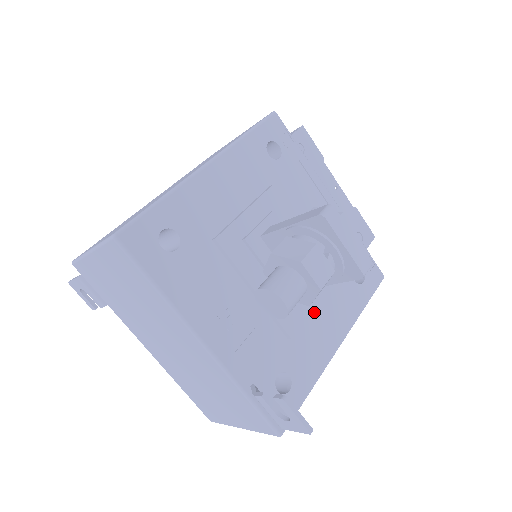
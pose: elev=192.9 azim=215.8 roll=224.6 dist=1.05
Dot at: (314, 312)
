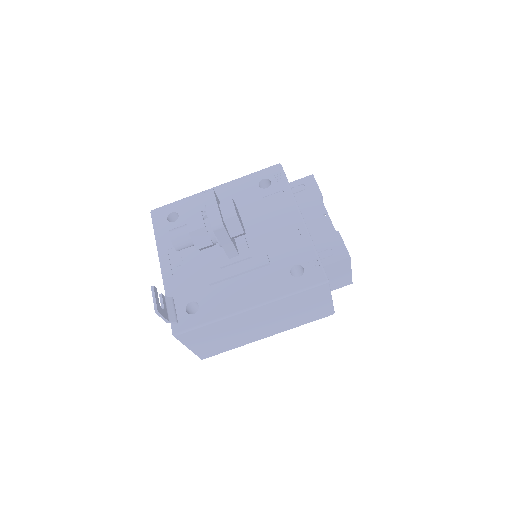
Dot at: (240, 279)
